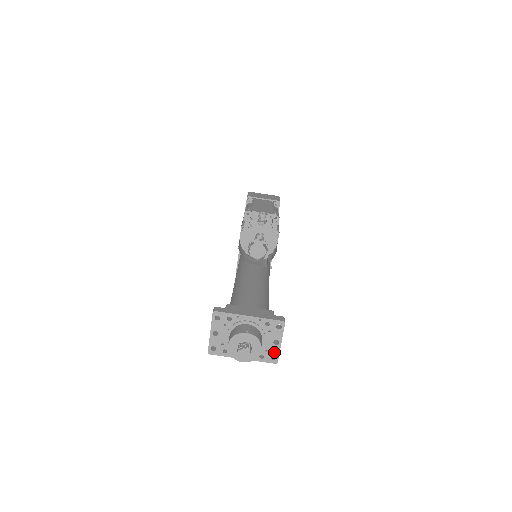
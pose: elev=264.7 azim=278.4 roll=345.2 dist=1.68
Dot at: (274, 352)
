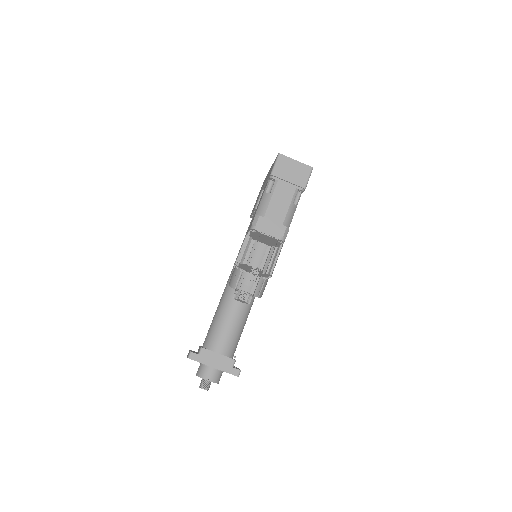
Dot at: occluded
